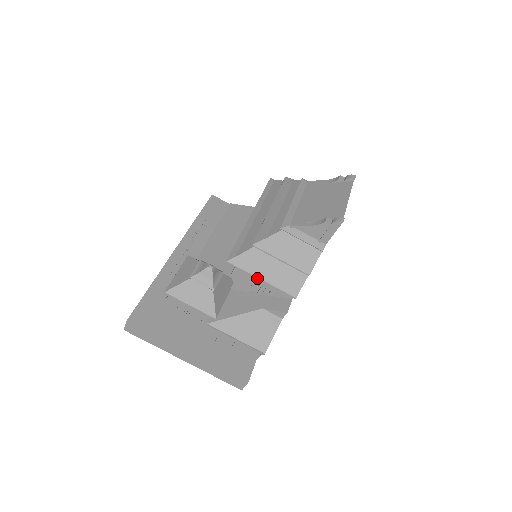
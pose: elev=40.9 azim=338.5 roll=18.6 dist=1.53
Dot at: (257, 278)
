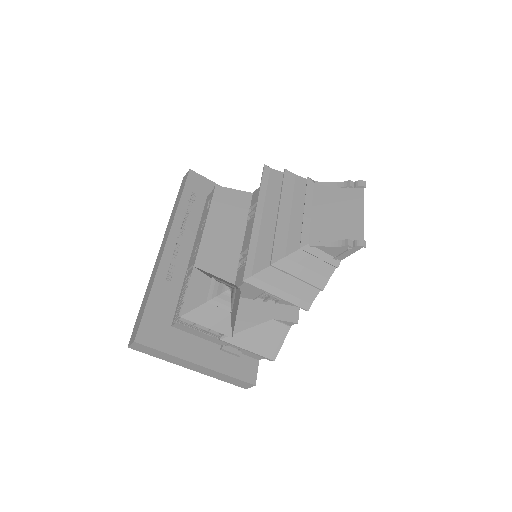
Dot at: occluded
